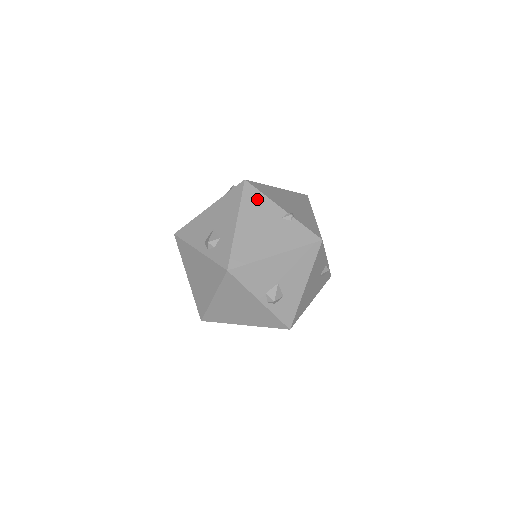
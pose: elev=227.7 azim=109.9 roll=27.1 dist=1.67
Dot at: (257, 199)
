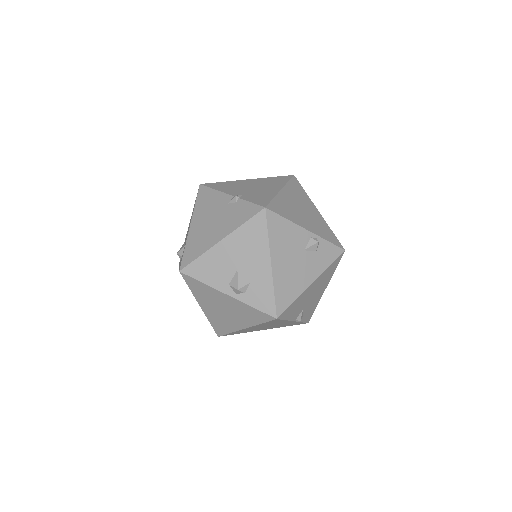
Dot at: (208, 196)
